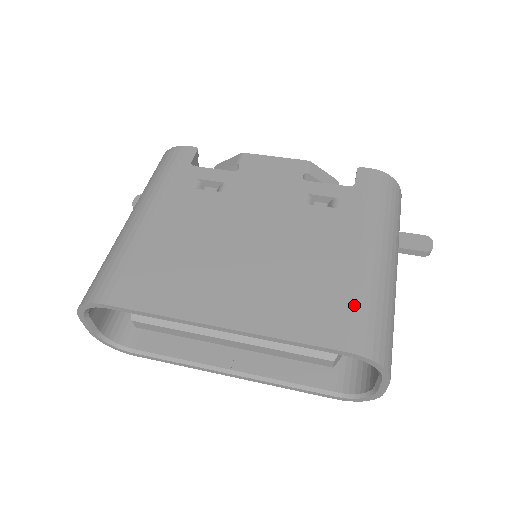
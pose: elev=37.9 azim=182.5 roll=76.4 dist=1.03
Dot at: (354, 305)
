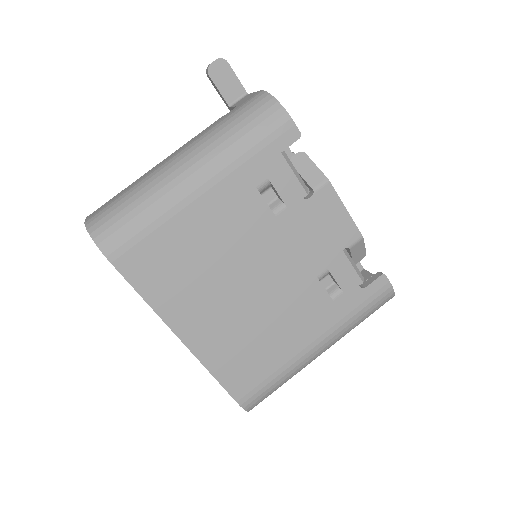
Dot at: (268, 378)
